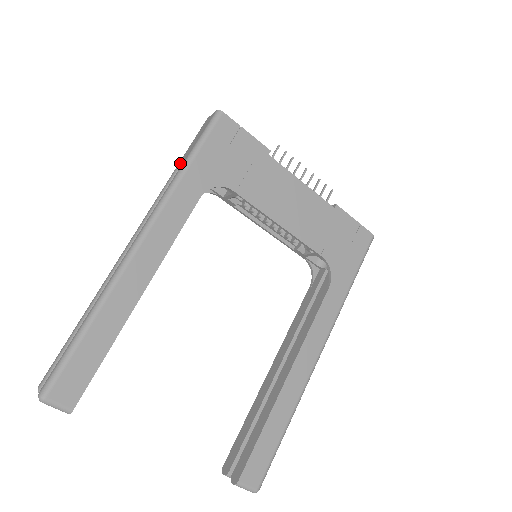
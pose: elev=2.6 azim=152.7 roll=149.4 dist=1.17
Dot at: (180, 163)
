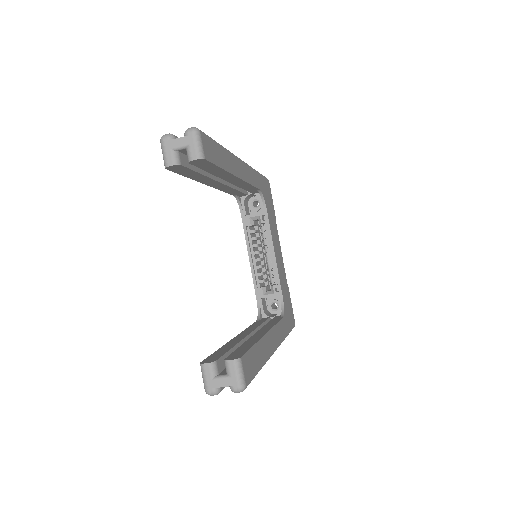
Dot at: occluded
